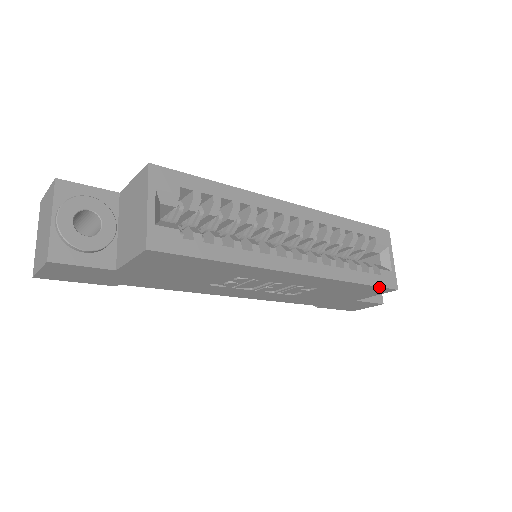
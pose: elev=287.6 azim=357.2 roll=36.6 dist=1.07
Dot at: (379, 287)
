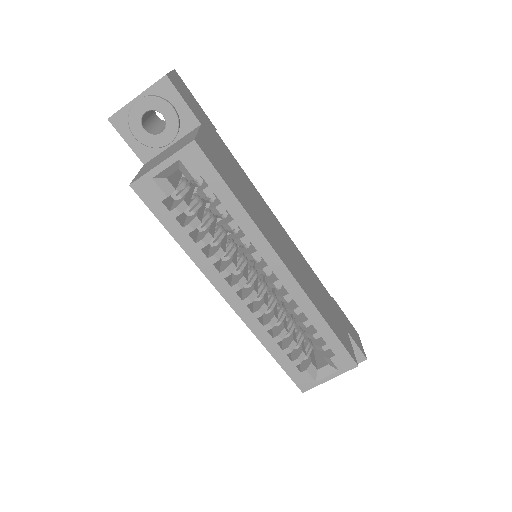
Dot at: (289, 375)
